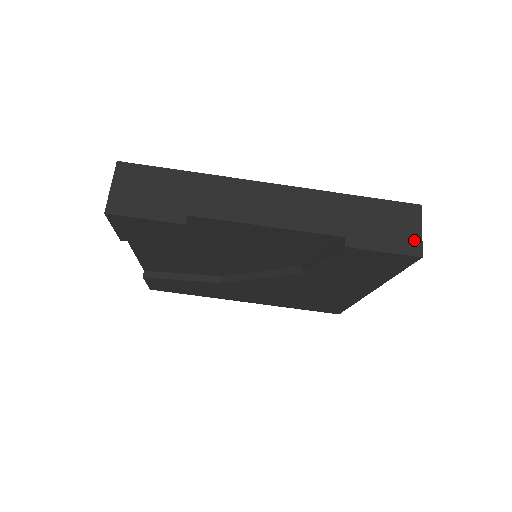
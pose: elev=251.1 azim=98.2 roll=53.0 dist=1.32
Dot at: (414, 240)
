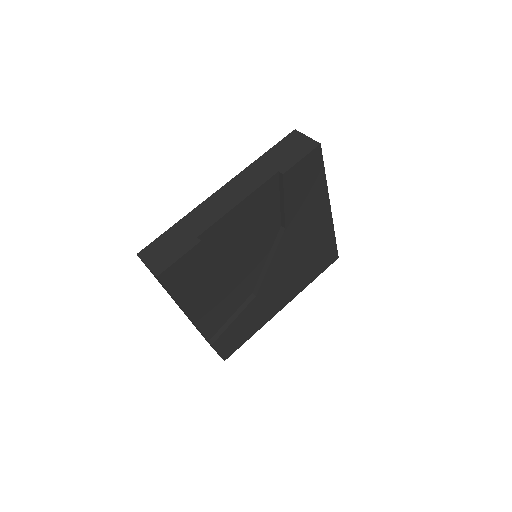
Dot at: (309, 142)
